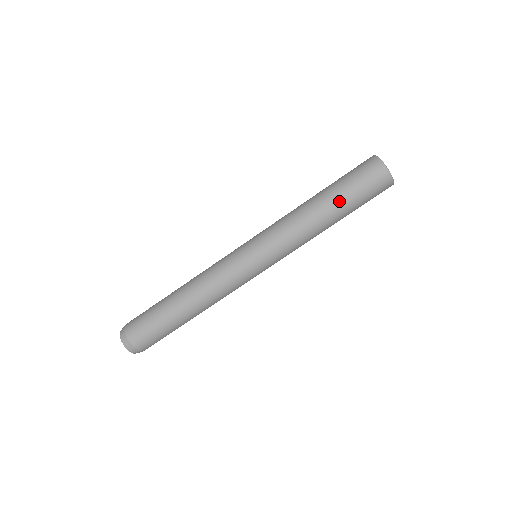
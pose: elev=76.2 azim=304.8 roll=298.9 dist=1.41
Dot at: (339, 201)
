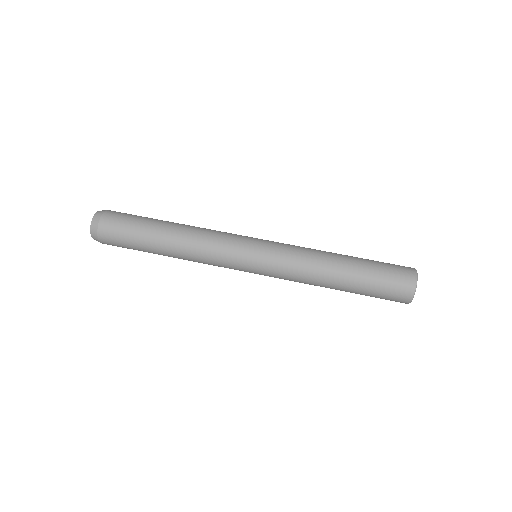
Dot at: (356, 283)
